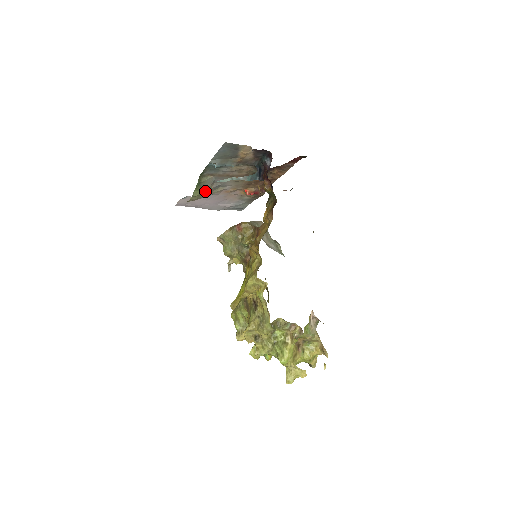
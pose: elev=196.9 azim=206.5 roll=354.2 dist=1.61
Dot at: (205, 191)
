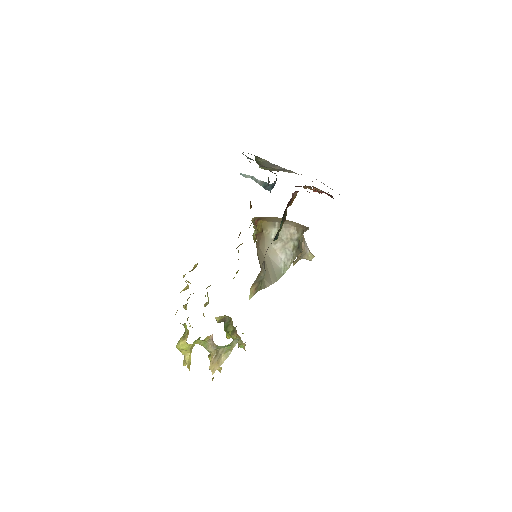
Dot at: (271, 169)
